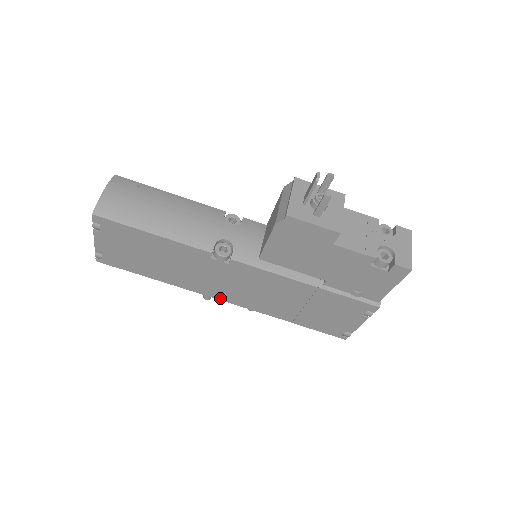
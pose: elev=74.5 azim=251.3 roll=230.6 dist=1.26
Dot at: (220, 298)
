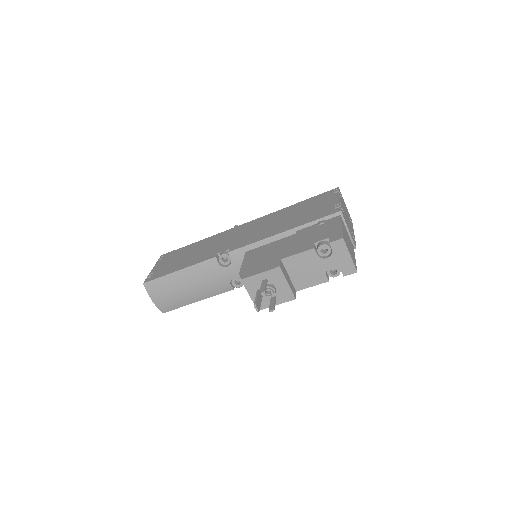
Dot at: occluded
